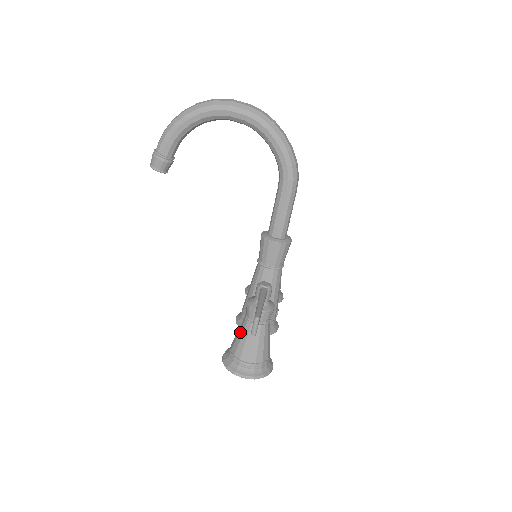
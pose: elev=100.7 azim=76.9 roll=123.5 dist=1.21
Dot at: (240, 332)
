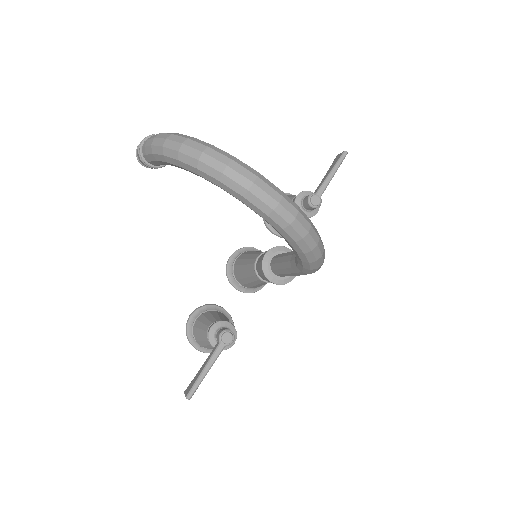
Dot at: (201, 331)
